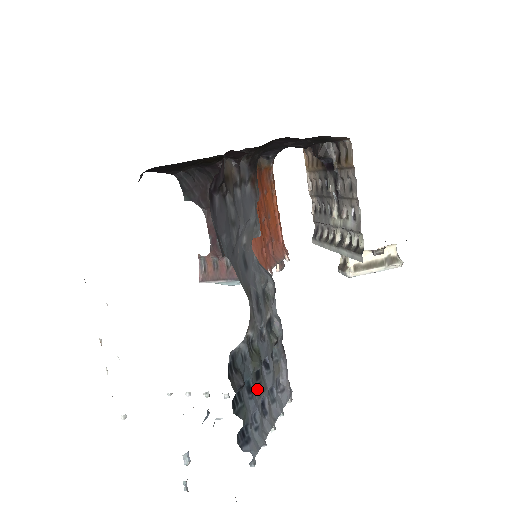
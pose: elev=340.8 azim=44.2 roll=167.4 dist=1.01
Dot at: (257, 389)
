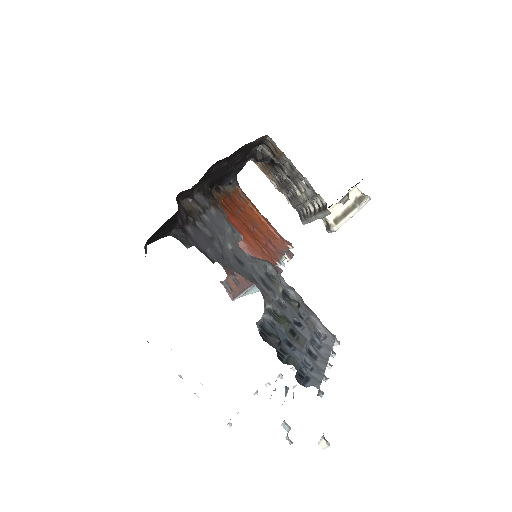
Dot at: (297, 342)
